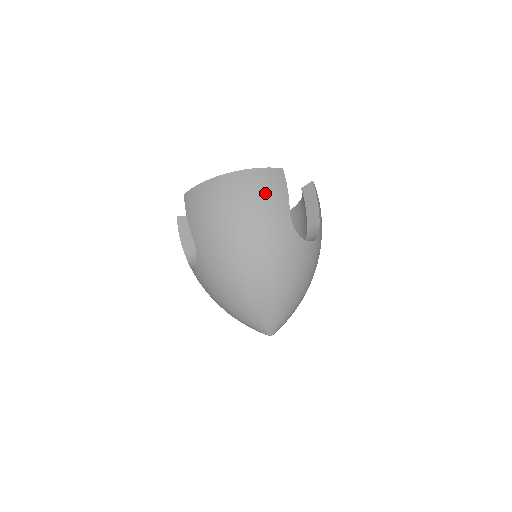
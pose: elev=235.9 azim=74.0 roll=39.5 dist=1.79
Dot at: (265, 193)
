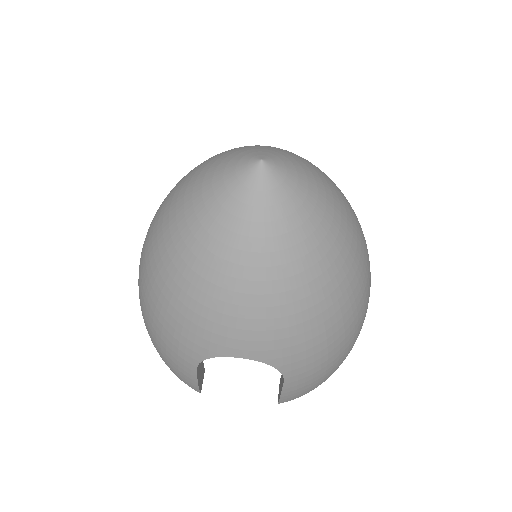
Dot at: occluded
